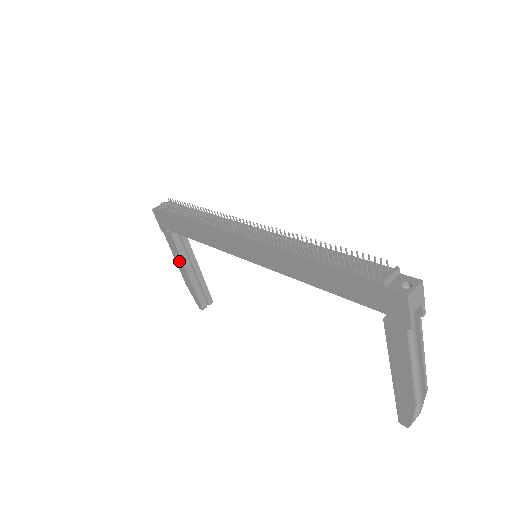
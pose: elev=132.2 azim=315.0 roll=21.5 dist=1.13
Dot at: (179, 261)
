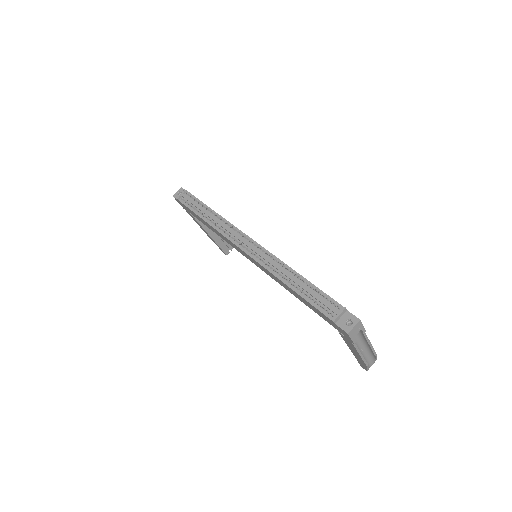
Dot at: occluded
